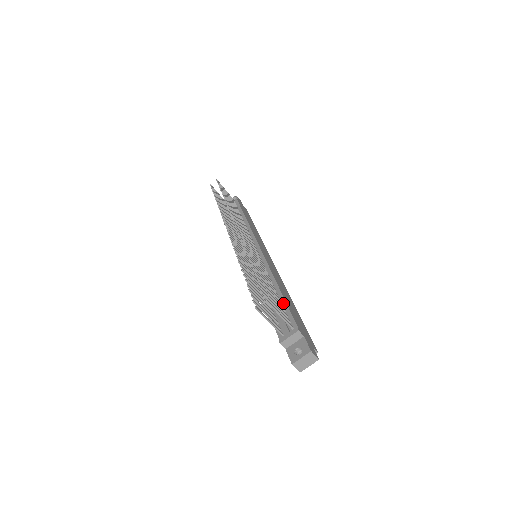
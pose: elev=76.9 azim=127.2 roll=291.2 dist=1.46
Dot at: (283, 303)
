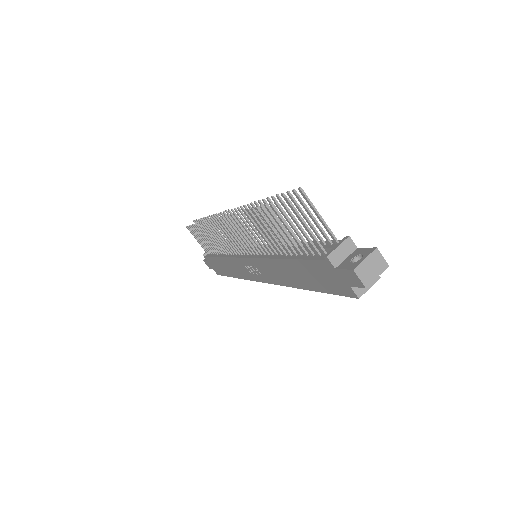
Dot at: occluded
